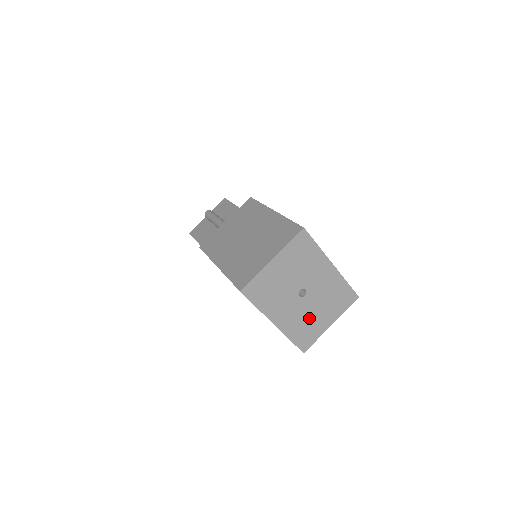
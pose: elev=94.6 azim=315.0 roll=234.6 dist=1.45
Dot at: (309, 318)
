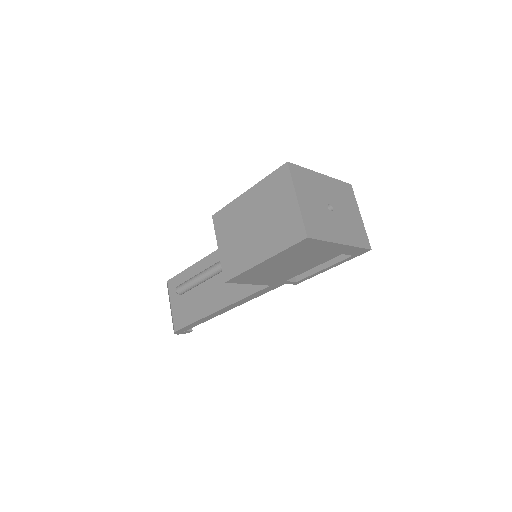
Dot at: (349, 222)
